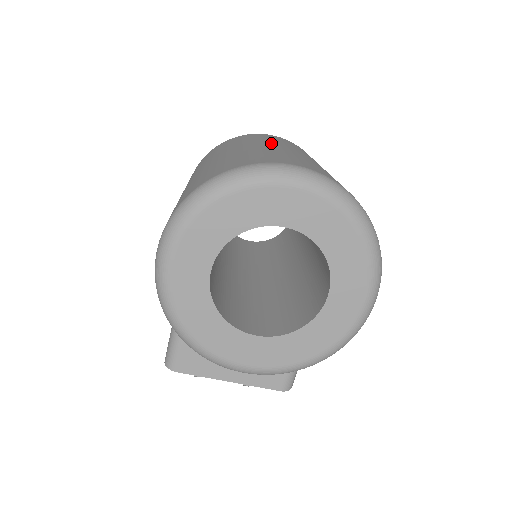
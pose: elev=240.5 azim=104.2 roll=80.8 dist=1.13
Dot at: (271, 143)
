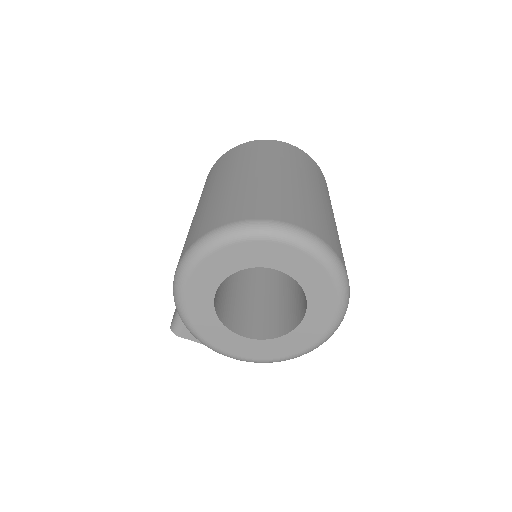
Dot at: (284, 169)
